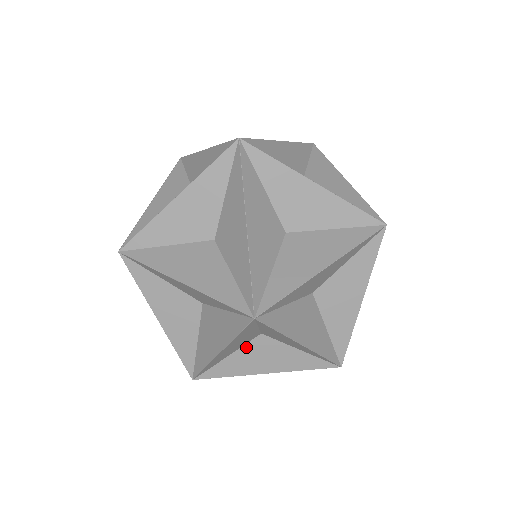
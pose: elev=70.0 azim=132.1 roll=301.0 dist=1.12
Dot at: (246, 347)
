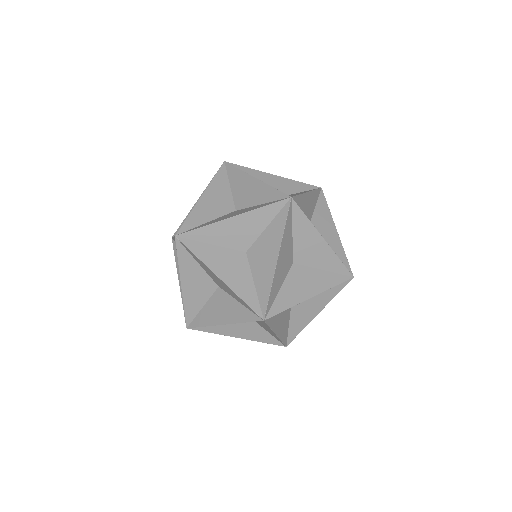
Dot at: occluded
